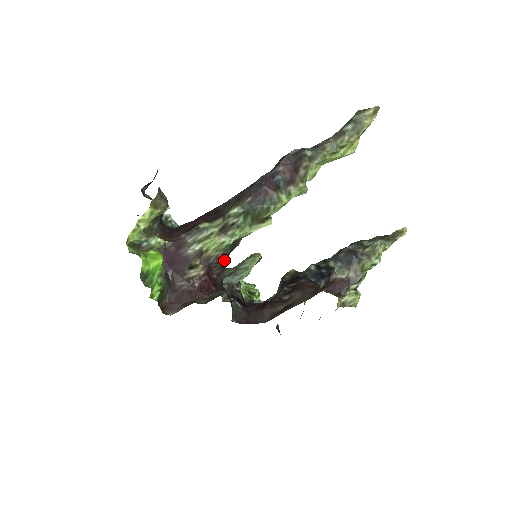
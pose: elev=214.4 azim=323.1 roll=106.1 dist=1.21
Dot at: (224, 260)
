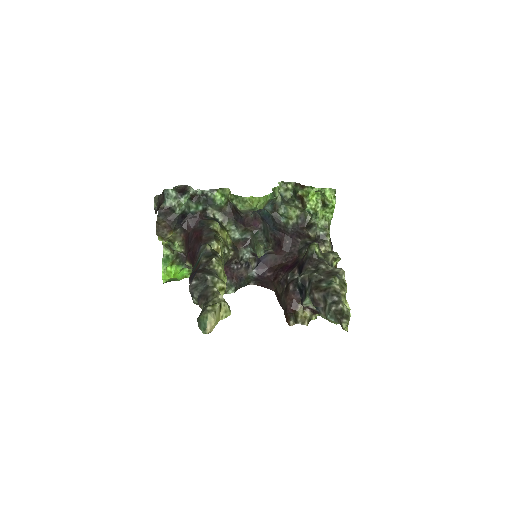
Dot at: occluded
